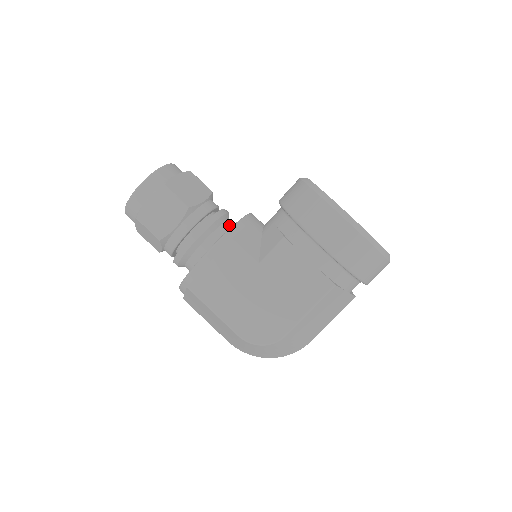
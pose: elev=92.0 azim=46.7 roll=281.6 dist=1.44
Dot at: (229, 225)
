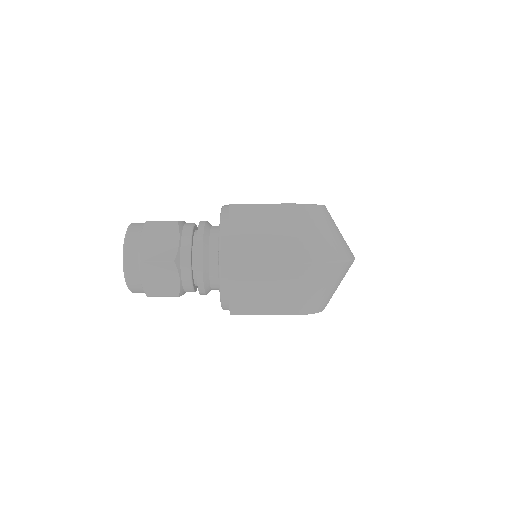
Dot at: occluded
